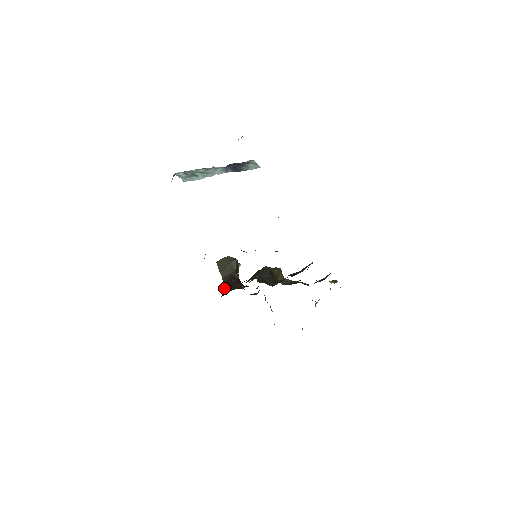
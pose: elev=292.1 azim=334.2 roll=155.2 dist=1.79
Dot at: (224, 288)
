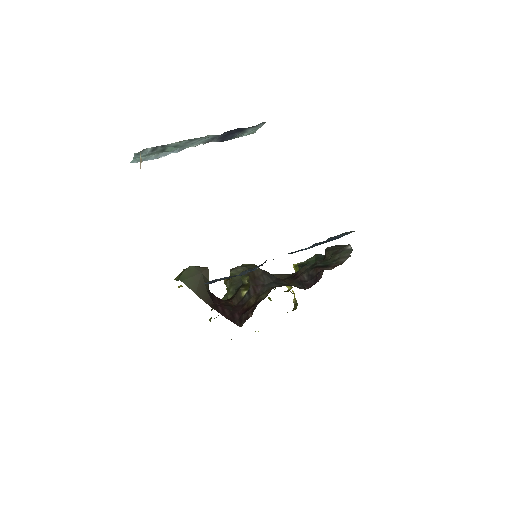
Dot at: (220, 312)
